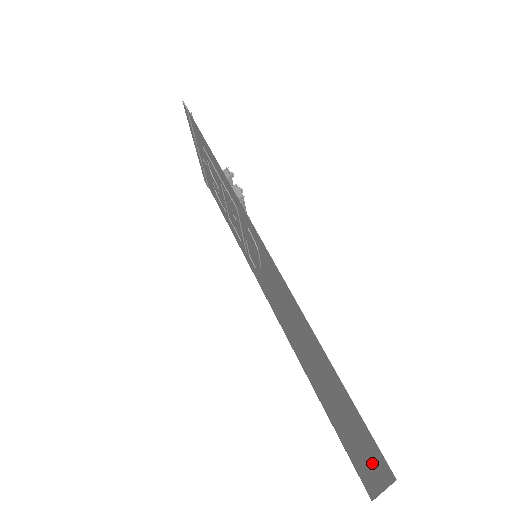
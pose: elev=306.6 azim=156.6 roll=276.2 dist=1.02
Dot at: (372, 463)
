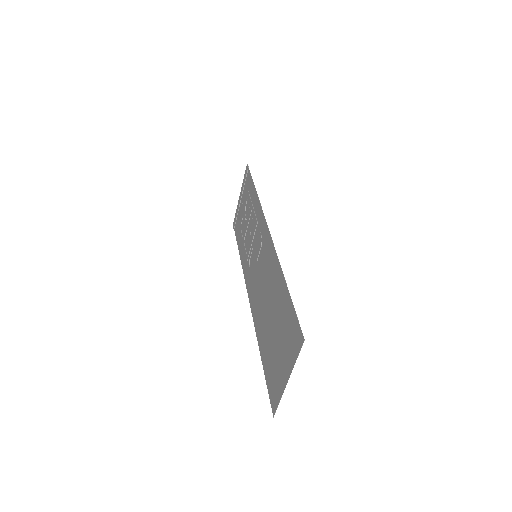
Dot at: (289, 356)
